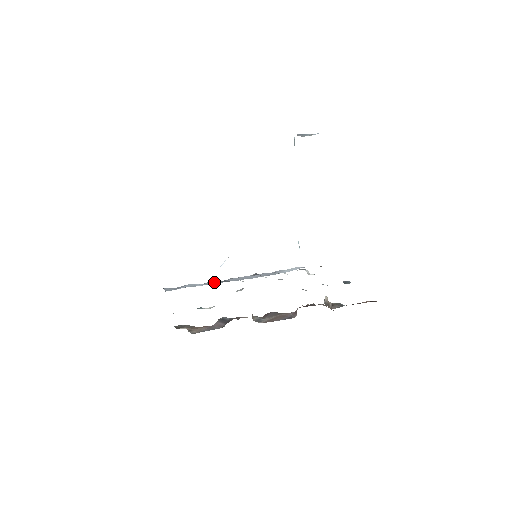
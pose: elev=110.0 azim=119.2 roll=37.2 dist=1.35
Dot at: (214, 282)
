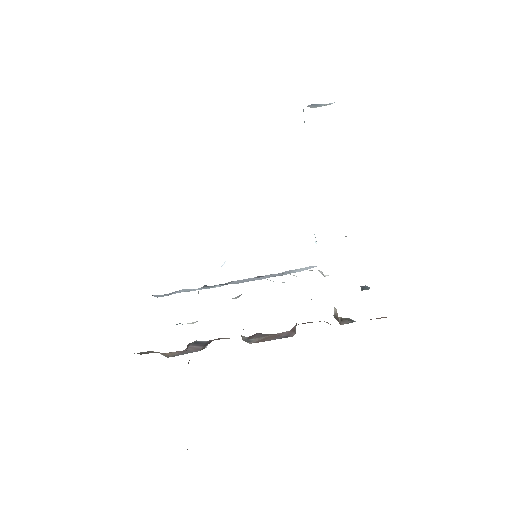
Dot at: (213, 286)
